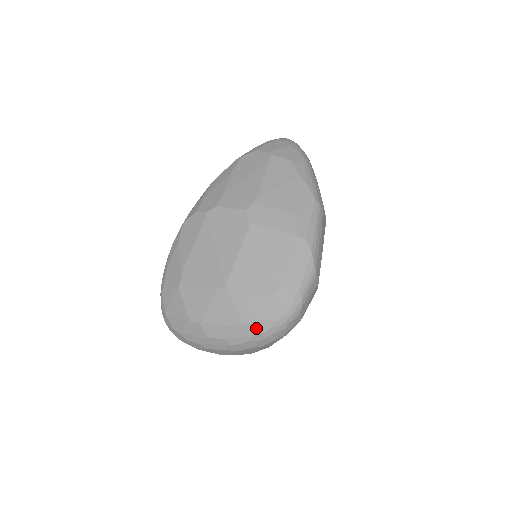
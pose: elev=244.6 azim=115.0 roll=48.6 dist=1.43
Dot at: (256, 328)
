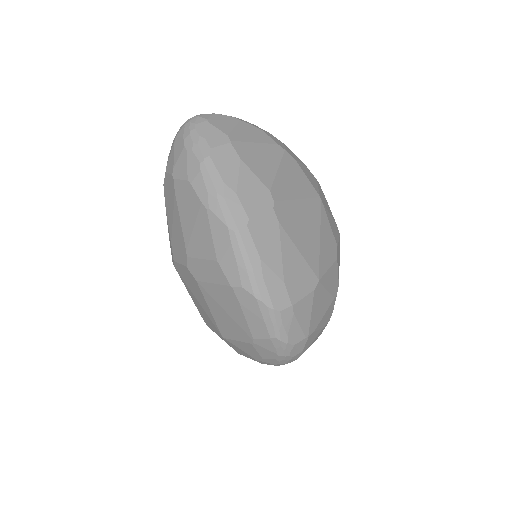
Dot at: (269, 363)
